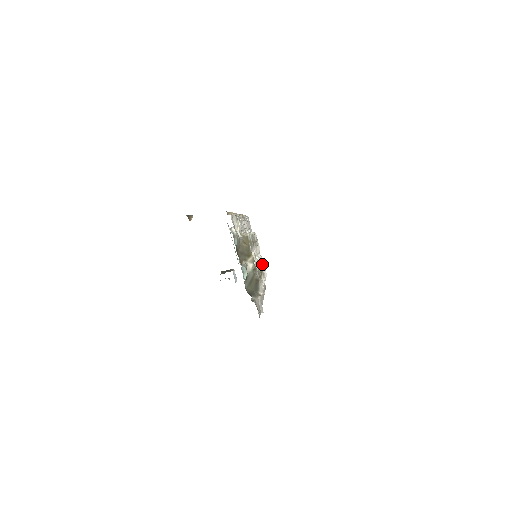
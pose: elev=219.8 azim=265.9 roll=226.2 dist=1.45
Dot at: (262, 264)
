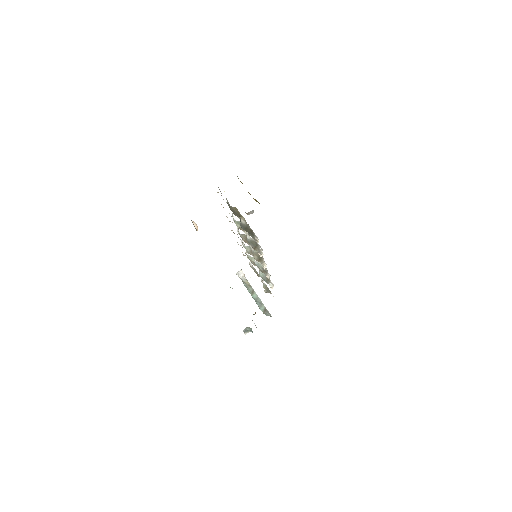
Dot at: occluded
